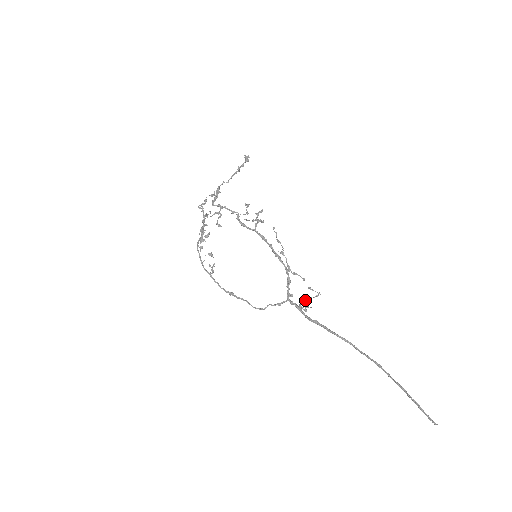
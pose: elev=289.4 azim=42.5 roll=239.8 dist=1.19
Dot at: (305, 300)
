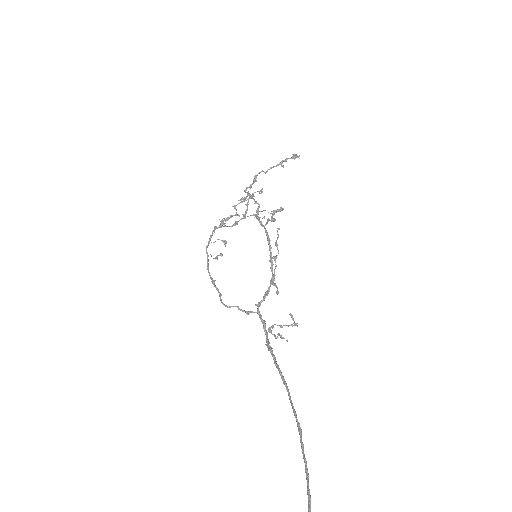
Dot at: (279, 325)
